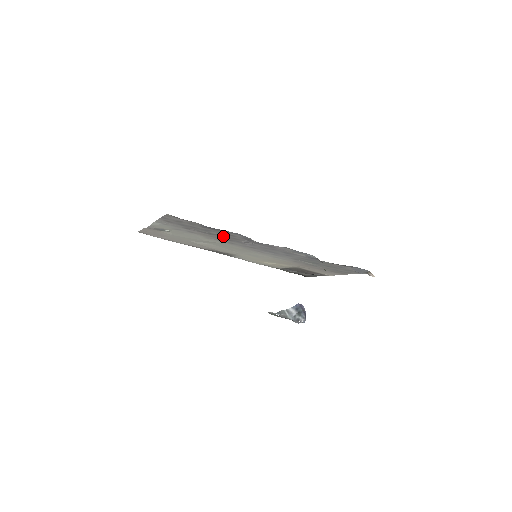
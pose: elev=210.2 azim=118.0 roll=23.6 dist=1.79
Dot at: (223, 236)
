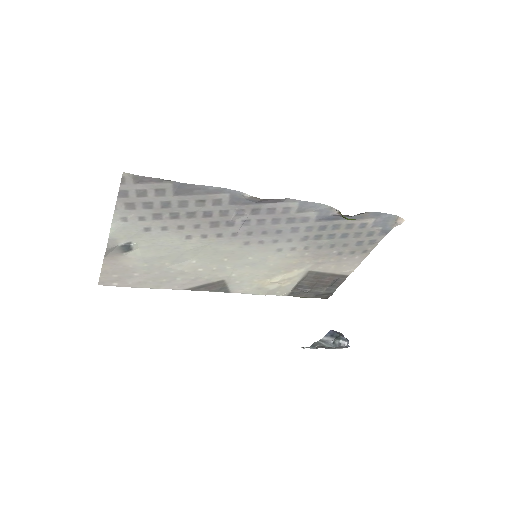
Dot at: (206, 214)
